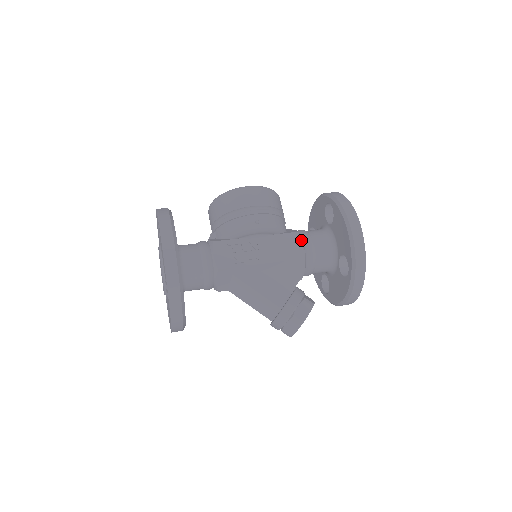
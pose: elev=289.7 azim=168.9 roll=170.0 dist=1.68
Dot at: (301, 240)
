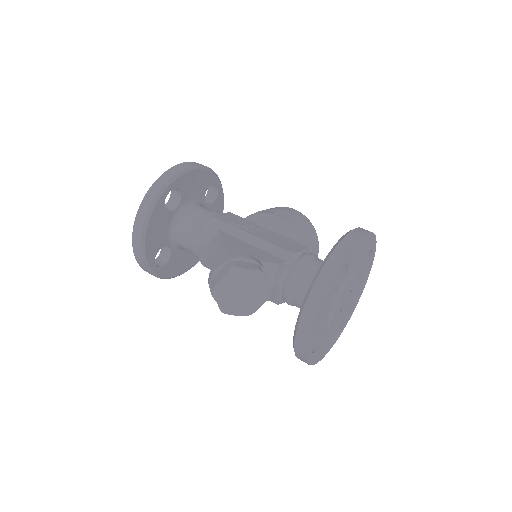
Dot at: (304, 249)
